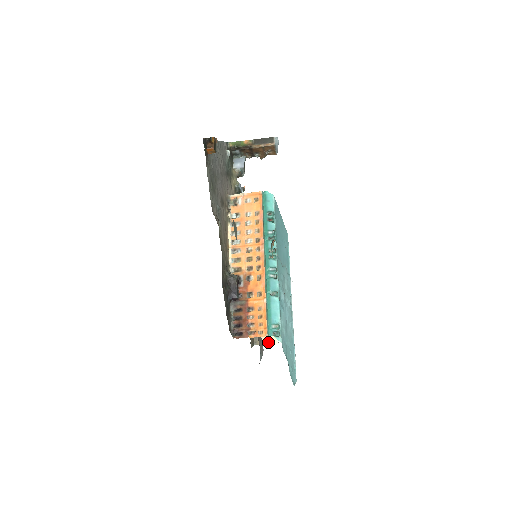
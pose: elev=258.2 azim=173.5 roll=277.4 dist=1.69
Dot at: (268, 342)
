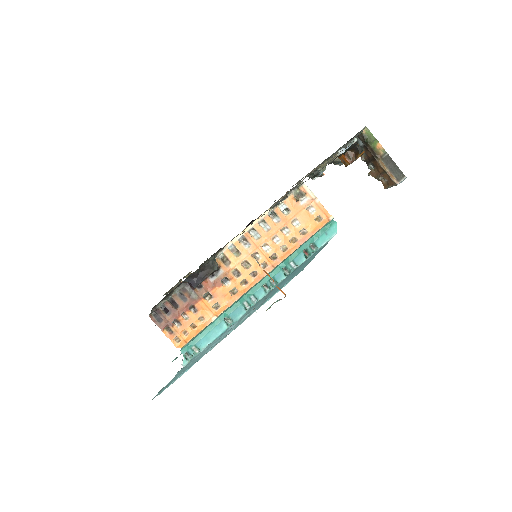
Dot at: occluded
